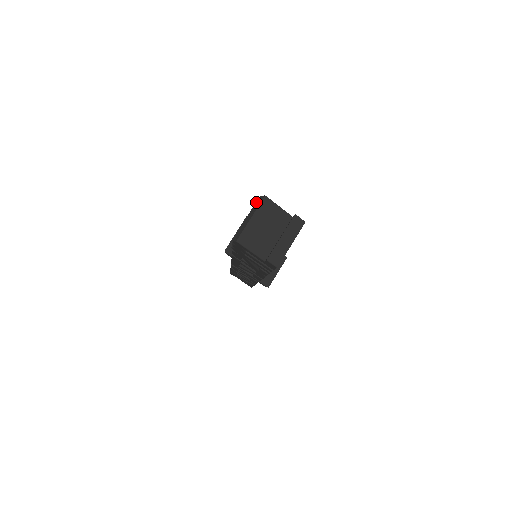
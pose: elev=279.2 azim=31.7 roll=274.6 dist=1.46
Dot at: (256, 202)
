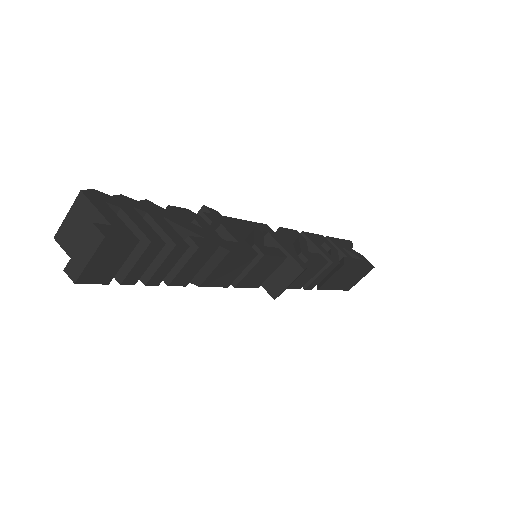
Dot at: occluded
